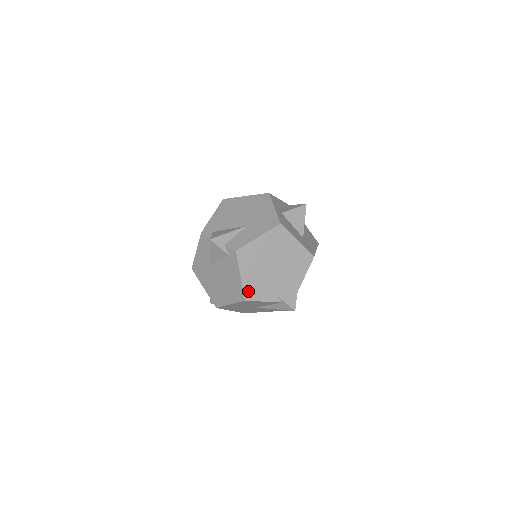
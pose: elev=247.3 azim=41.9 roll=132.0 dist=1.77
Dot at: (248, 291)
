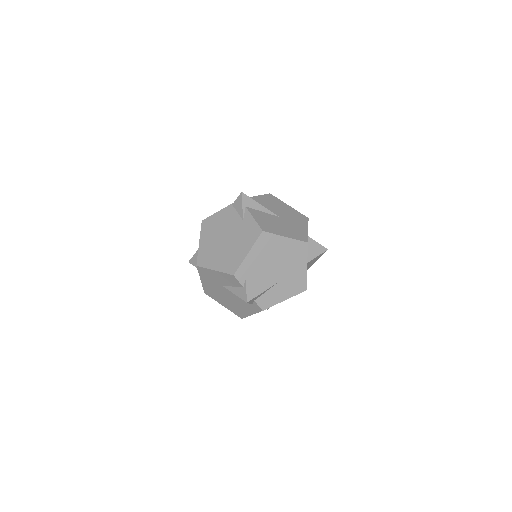
Dot at: occluded
